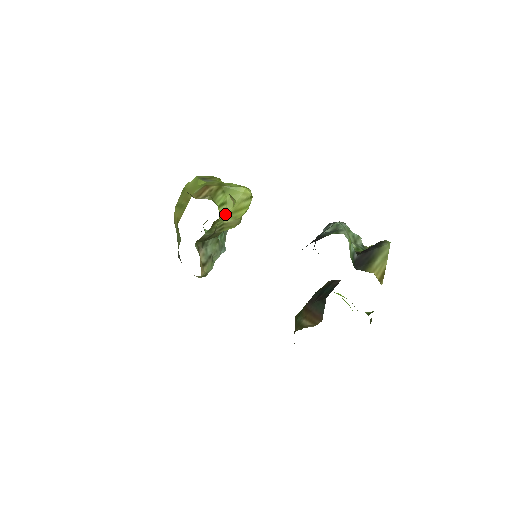
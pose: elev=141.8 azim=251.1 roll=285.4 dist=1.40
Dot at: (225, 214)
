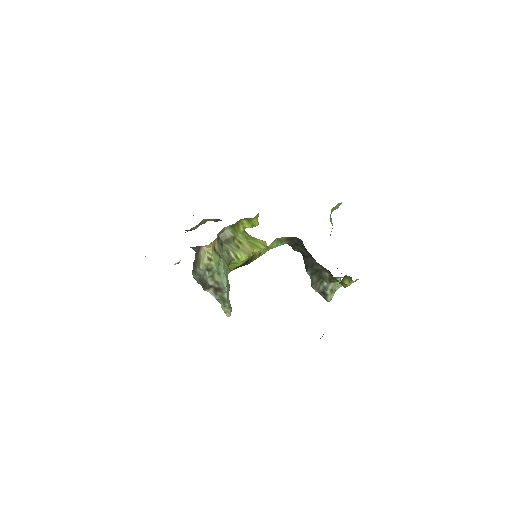
Dot at: (246, 238)
